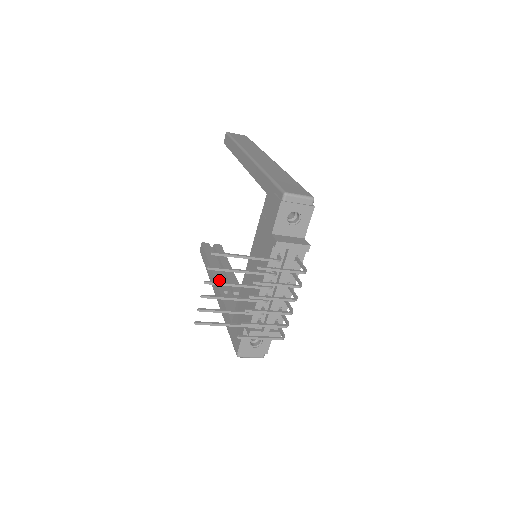
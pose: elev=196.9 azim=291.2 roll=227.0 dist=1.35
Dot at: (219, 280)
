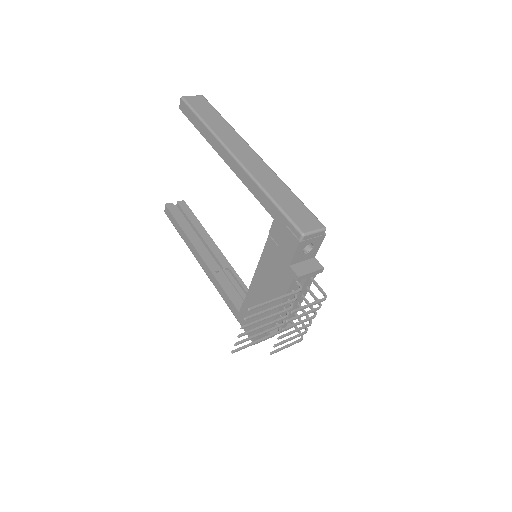
Dot at: (205, 257)
